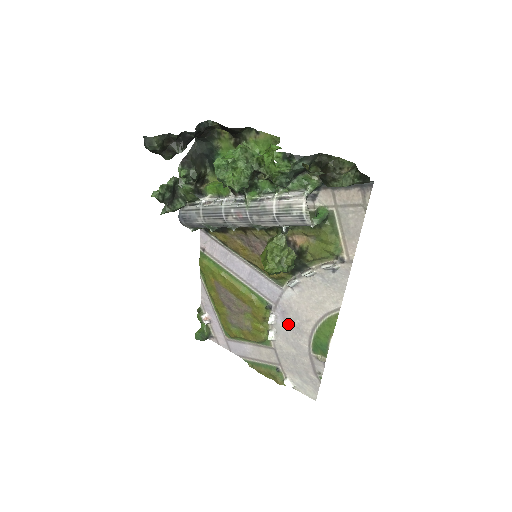
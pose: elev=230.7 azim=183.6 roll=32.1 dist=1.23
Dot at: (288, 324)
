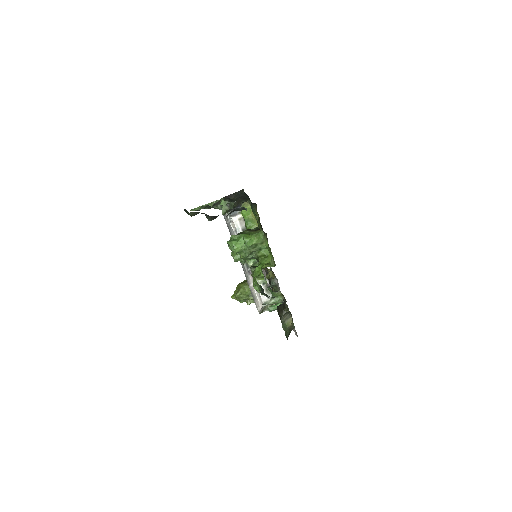
Dot at: occluded
